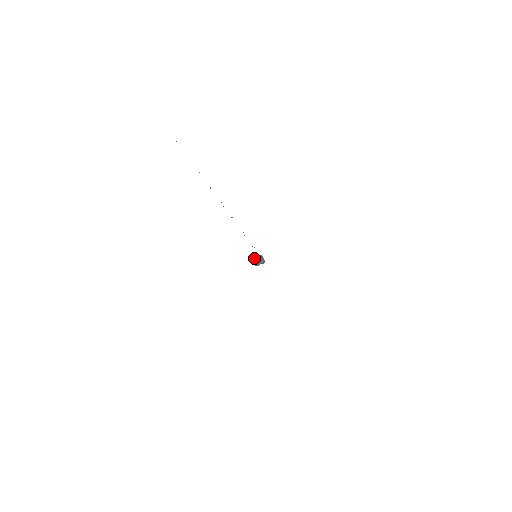
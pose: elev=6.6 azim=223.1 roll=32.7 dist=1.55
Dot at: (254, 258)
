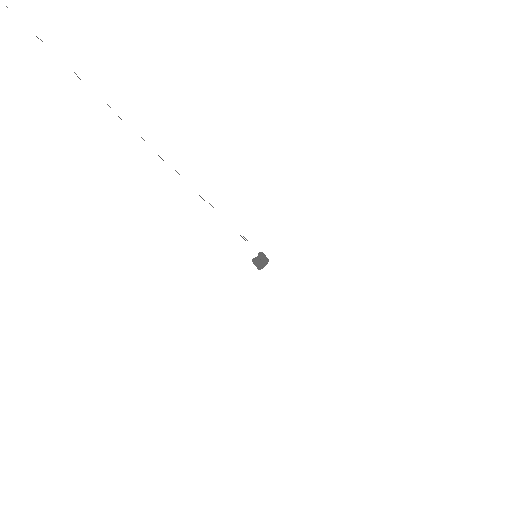
Dot at: (256, 262)
